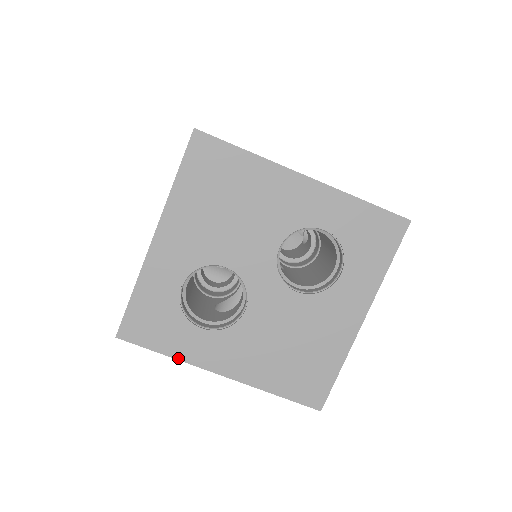
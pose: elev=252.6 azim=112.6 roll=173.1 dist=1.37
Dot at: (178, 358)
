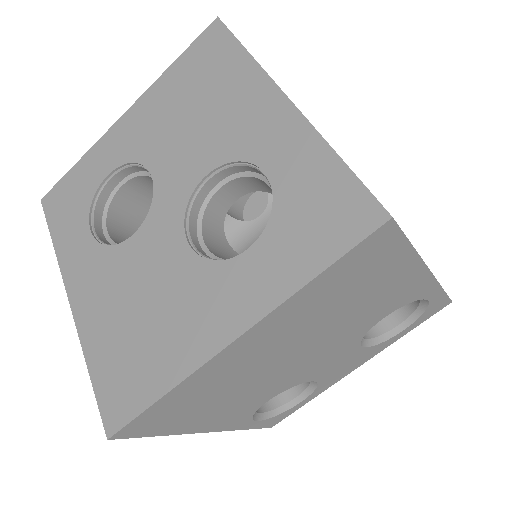
Dot at: (57, 252)
